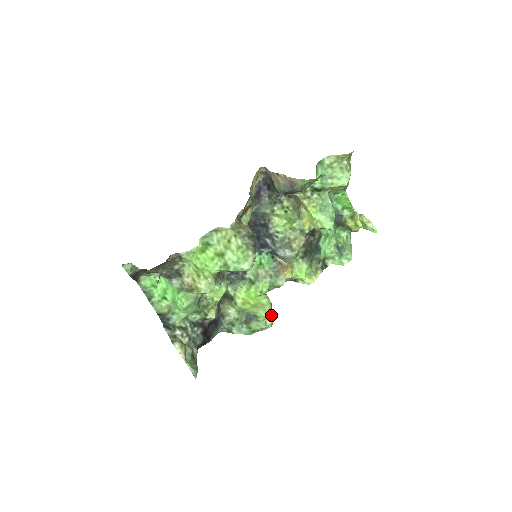
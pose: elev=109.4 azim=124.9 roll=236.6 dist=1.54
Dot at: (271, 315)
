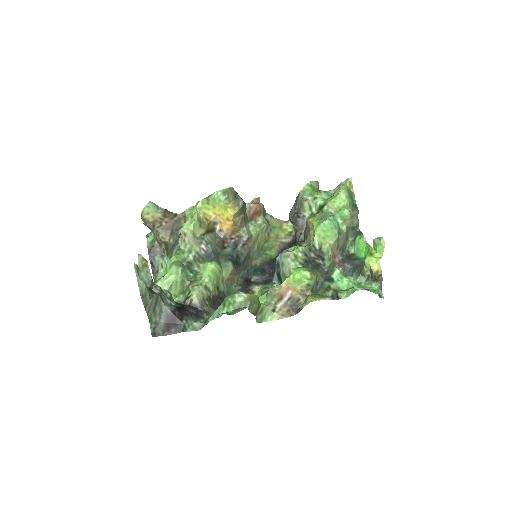
Dot at: (249, 295)
